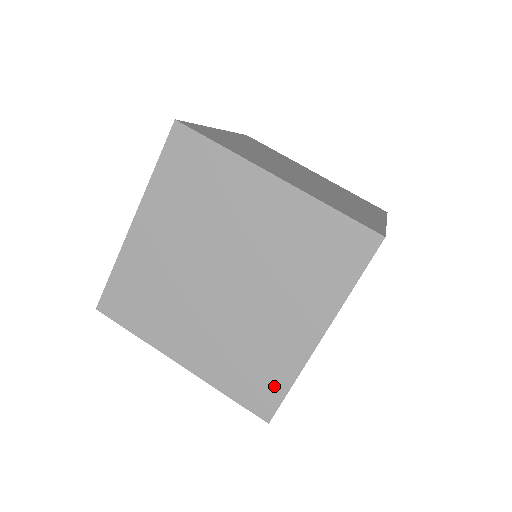
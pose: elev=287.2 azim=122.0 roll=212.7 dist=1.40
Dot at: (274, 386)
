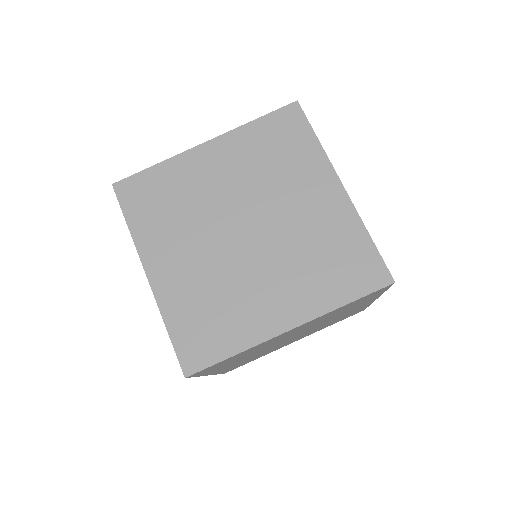
Dot at: (362, 252)
